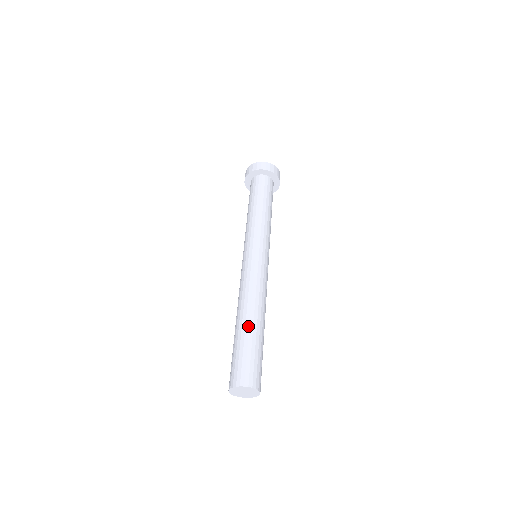
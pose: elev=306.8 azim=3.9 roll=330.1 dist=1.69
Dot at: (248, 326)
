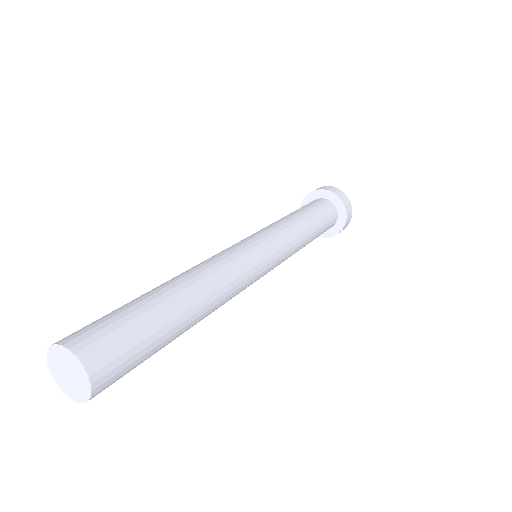
Dot at: (149, 291)
